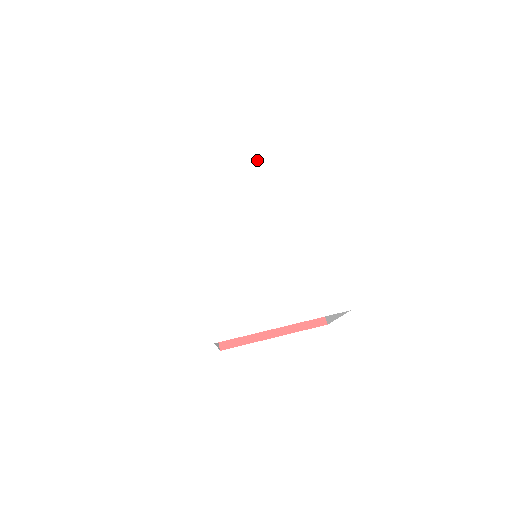
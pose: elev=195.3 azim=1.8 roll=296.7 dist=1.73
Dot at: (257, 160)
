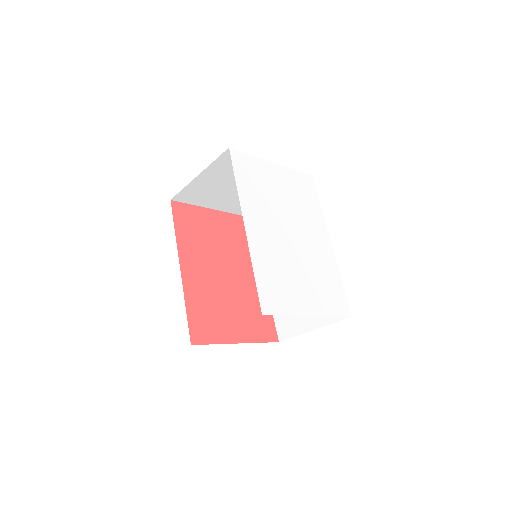
Dot at: (290, 171)
